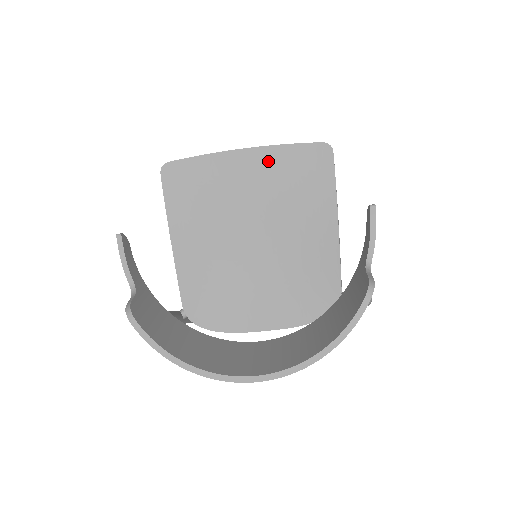
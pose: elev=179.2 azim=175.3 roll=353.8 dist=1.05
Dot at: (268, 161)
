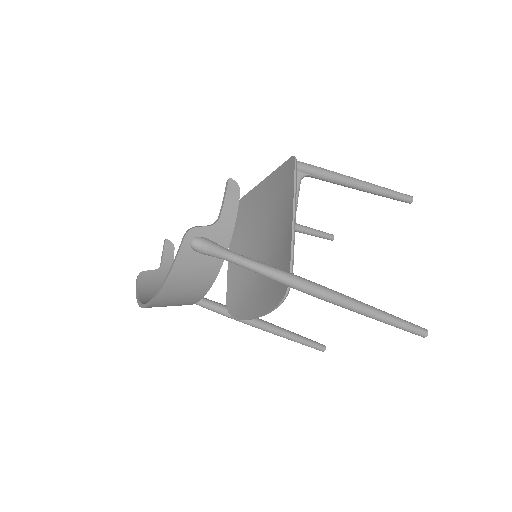
Dot at: (270, 184)
